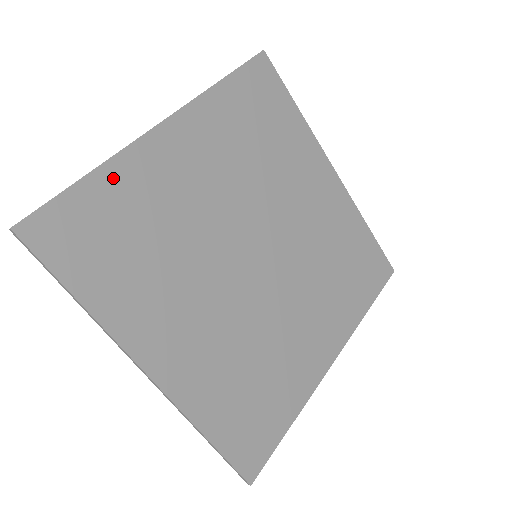
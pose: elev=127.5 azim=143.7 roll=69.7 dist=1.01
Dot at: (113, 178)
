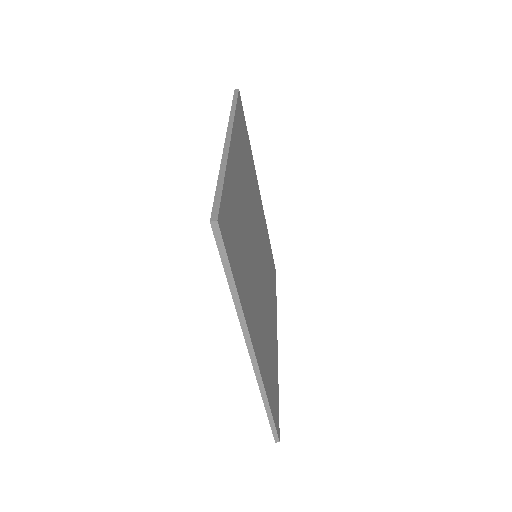
Dot at: (229, 182)
